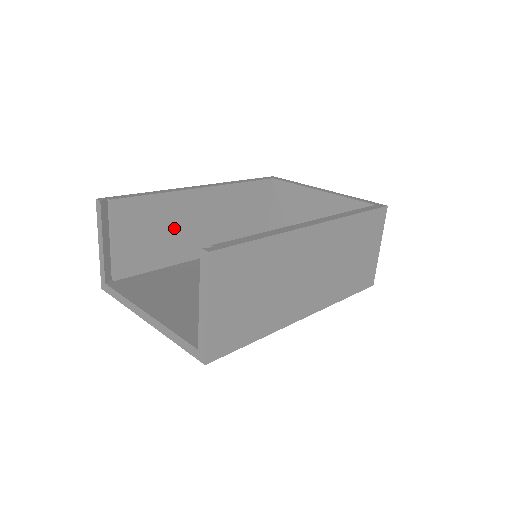
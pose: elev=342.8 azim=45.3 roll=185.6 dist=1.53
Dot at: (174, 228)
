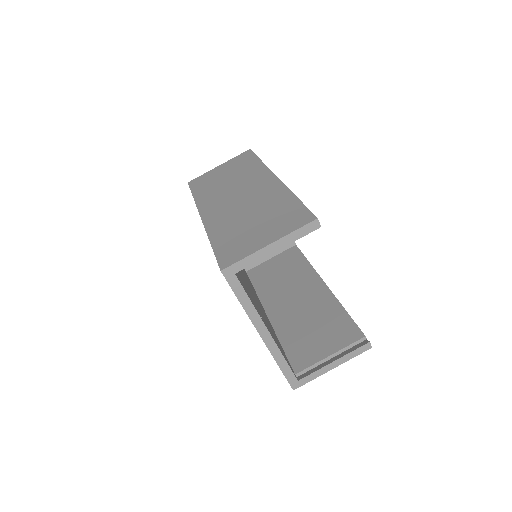
Dot at: occluded
